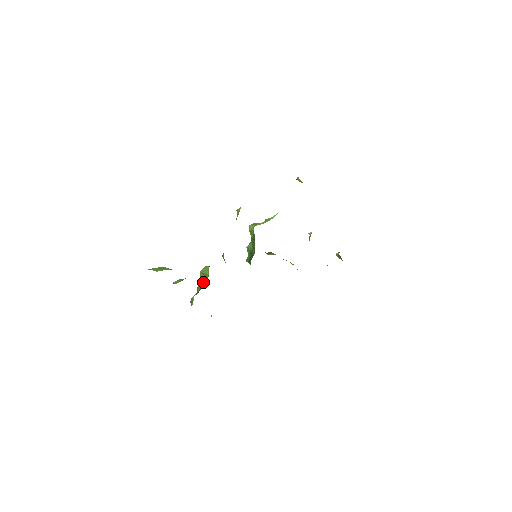
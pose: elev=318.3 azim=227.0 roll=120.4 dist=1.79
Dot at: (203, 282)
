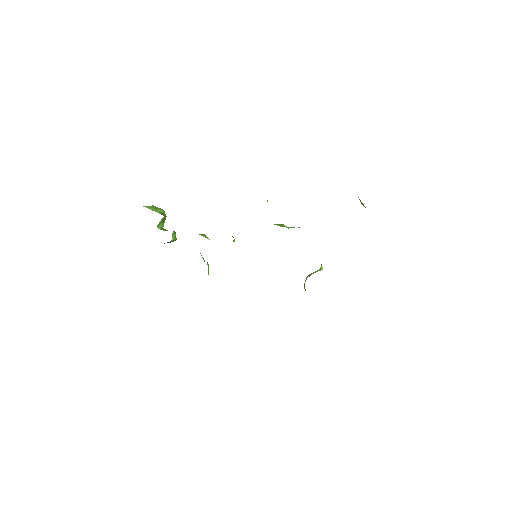
Dot at: occluded
